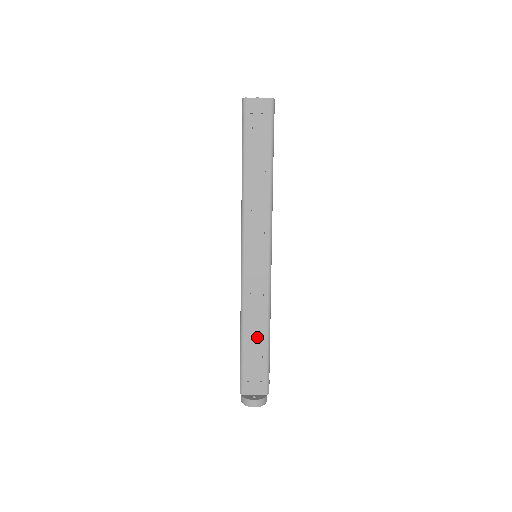
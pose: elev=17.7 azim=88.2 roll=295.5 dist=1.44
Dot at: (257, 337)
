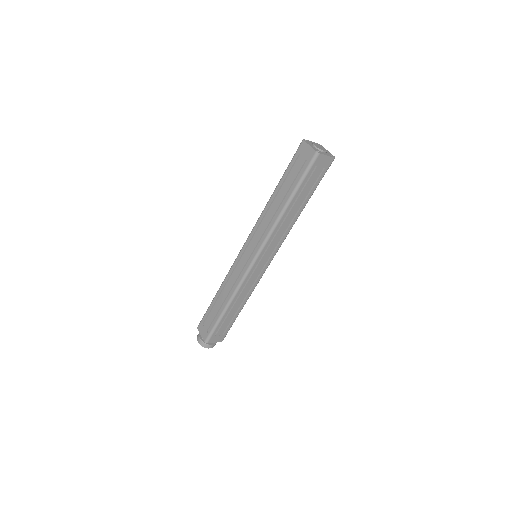
Dot at: (235, 311)
